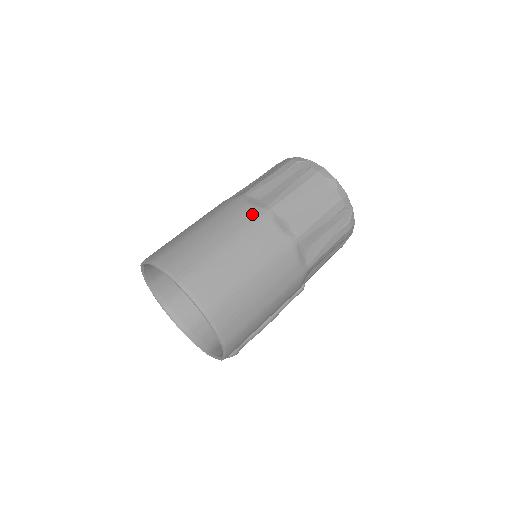
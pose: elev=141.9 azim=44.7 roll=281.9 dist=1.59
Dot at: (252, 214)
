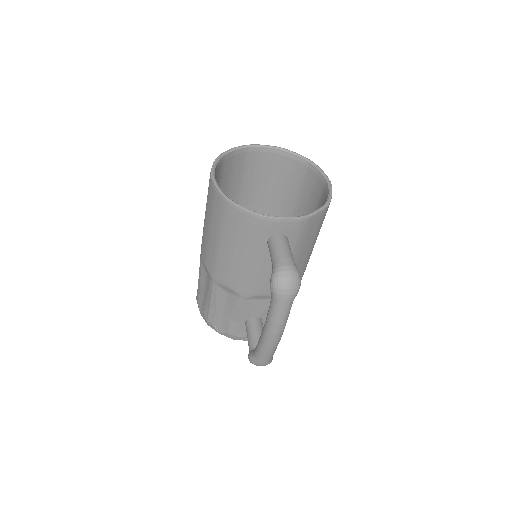
Dot at: occluded
